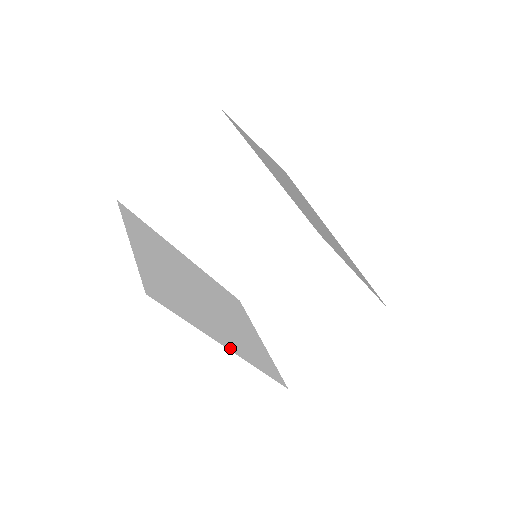
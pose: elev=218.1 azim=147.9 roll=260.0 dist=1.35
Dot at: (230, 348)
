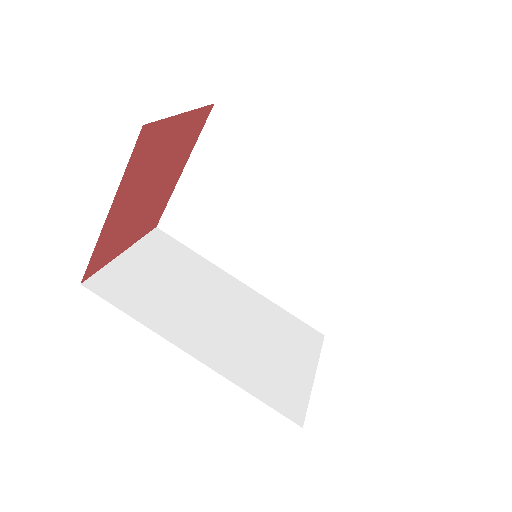
Dot at: occluded
